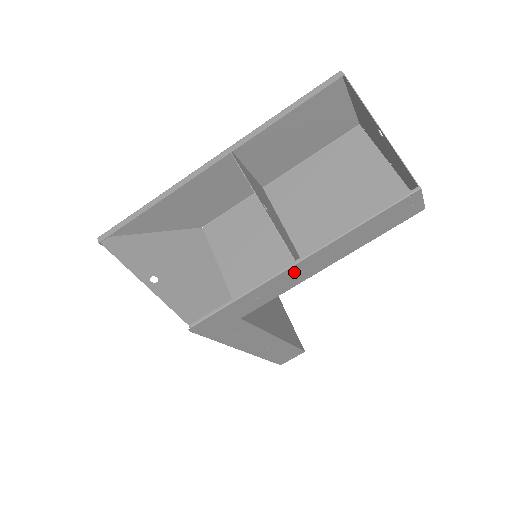
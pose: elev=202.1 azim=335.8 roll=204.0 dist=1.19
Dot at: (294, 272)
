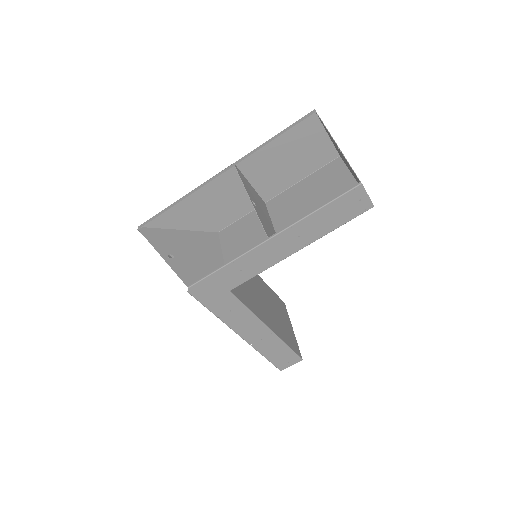
Dot at: (268, 249)
